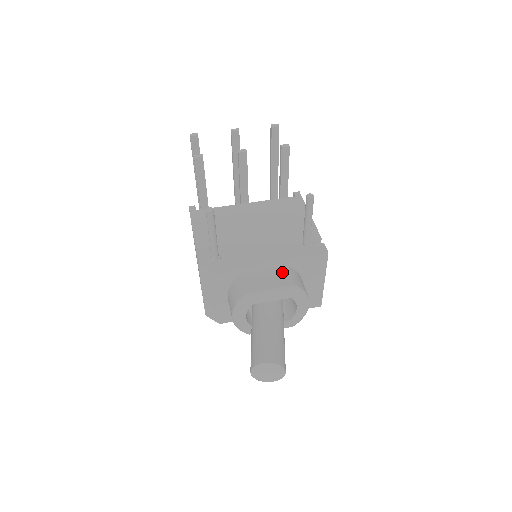
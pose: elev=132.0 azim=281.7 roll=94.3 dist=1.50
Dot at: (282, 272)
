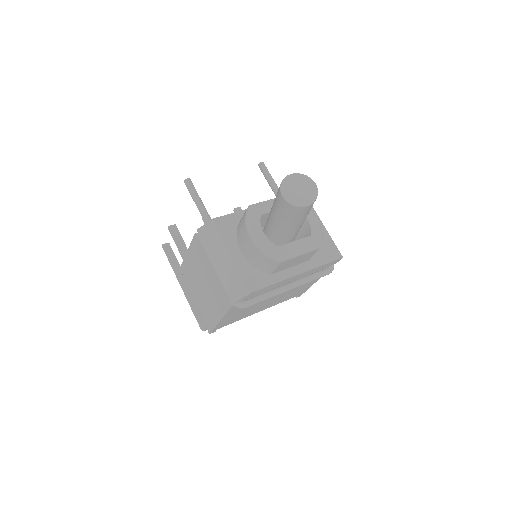
Dot at: occluded
